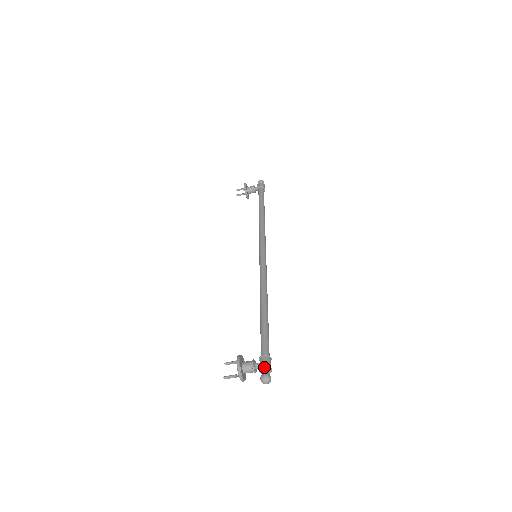
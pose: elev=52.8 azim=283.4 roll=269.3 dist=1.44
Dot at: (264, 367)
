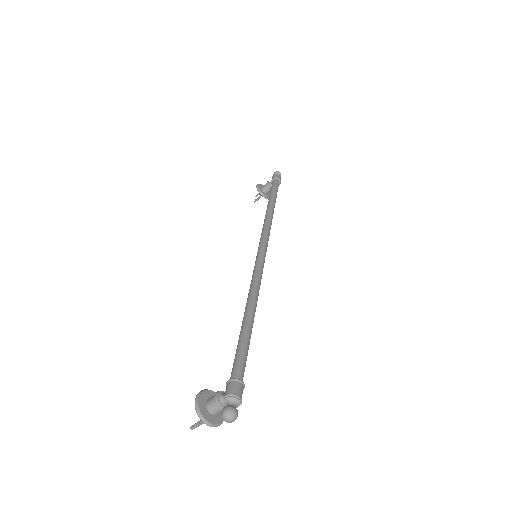
Dot at: (225, 398)
